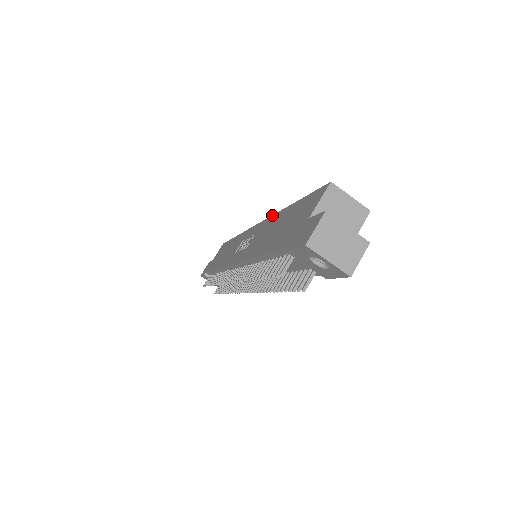
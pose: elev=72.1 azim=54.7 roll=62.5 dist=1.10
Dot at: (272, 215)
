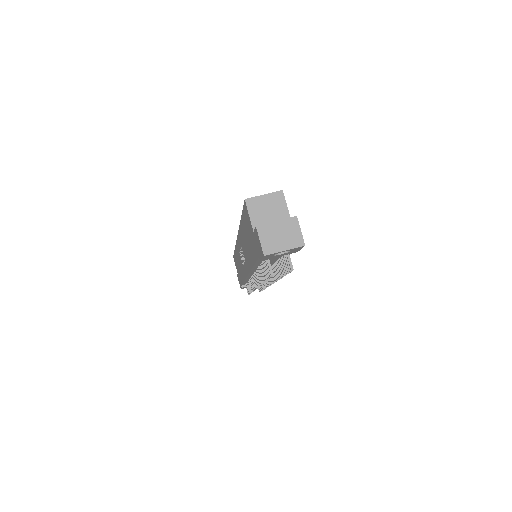
Dot at: occluded
